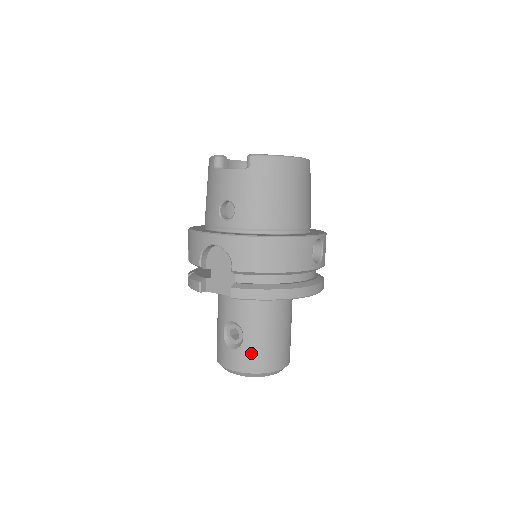
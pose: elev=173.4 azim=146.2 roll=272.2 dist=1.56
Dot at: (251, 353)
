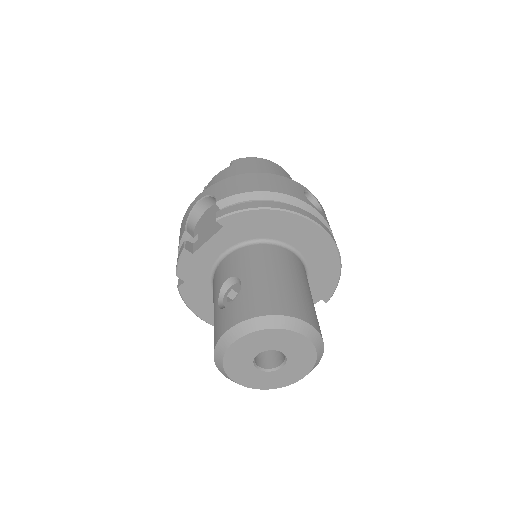
Dot at: (253, 295)
